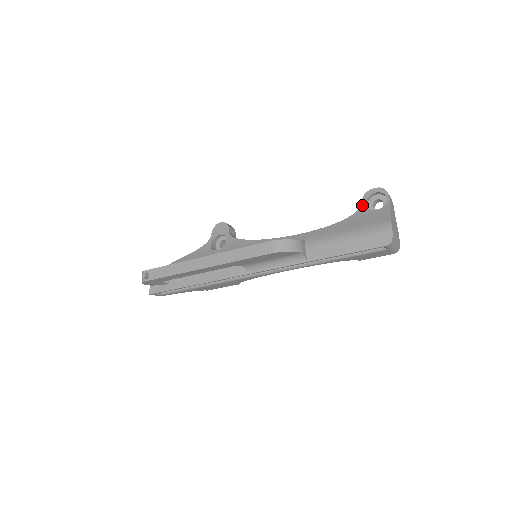
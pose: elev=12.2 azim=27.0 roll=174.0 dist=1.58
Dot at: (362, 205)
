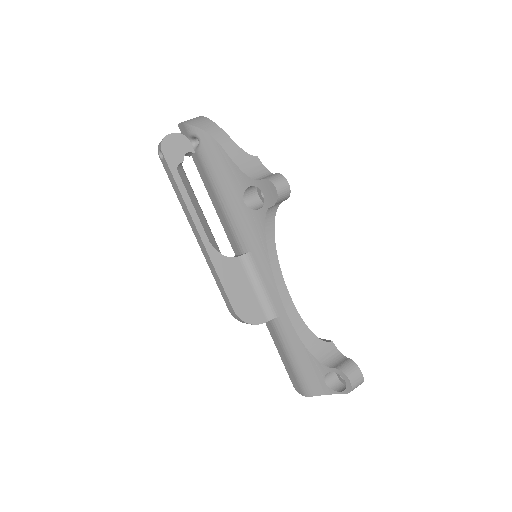
Dot at: (329, 369)
